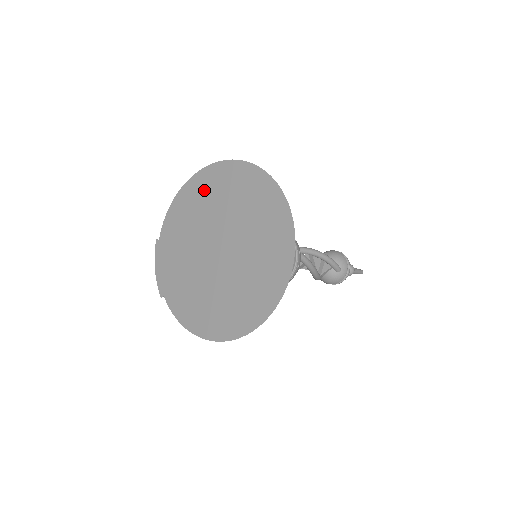
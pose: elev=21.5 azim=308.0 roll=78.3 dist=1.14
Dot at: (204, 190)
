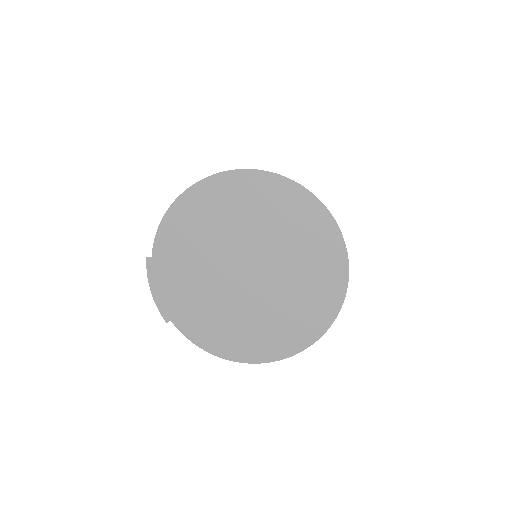
Dot at: (217, 202)
